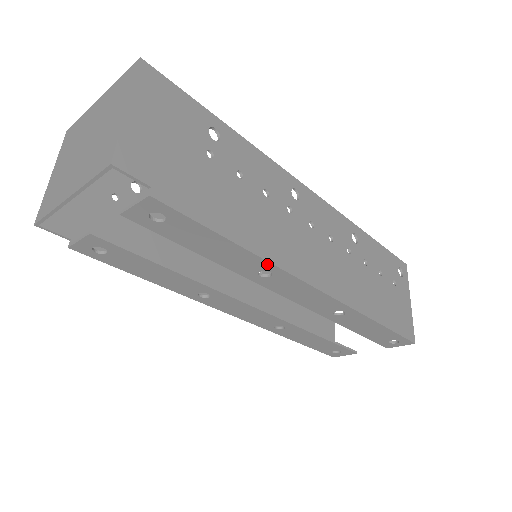
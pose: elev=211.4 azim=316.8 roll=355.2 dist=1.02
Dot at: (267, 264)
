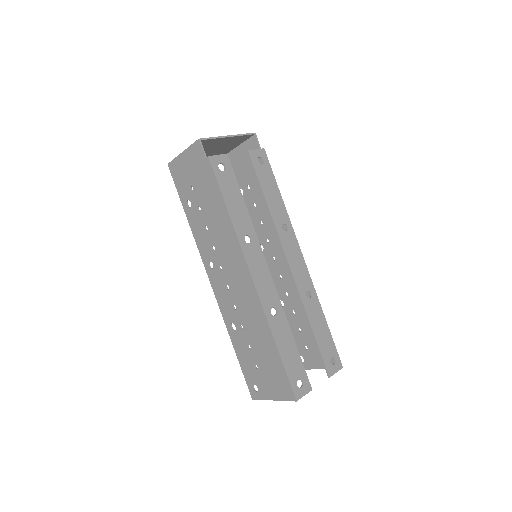
Dot at: (288, 218)
